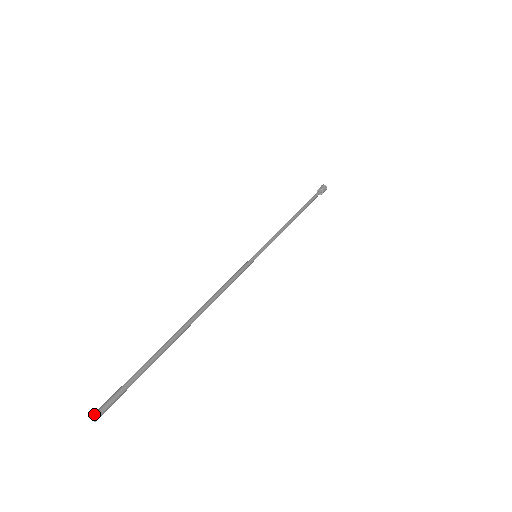
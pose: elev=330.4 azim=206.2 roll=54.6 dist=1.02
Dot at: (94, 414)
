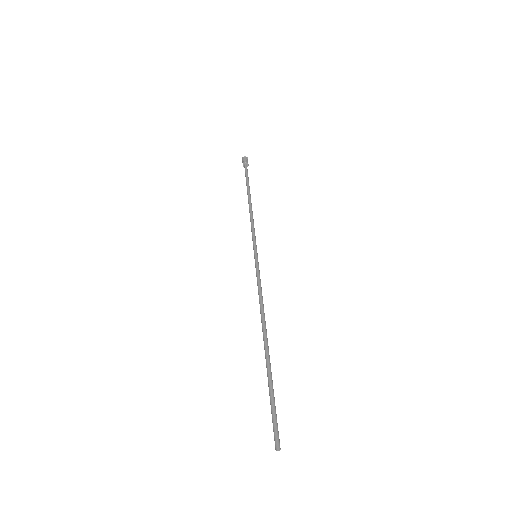
Dot at: (275, 447)
